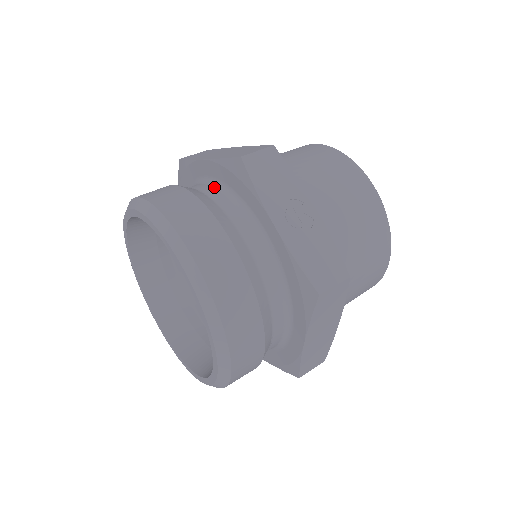
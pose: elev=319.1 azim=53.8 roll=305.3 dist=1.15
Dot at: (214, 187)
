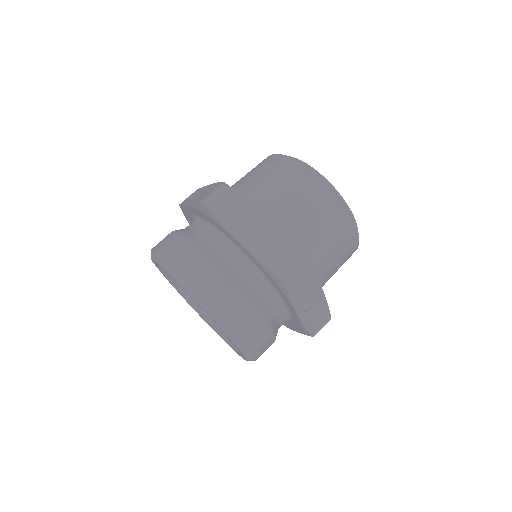
Dot at: (249, 266)
